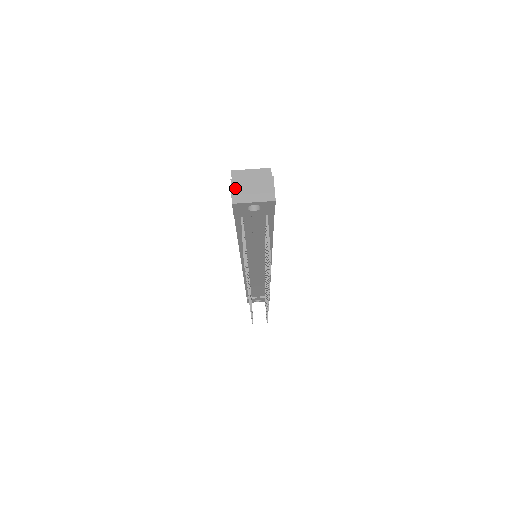
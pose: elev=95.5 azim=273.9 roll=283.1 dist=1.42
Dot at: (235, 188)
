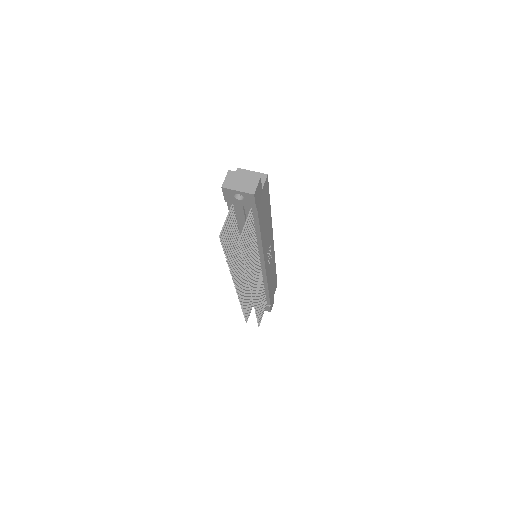
Dot at: (229, 177)
